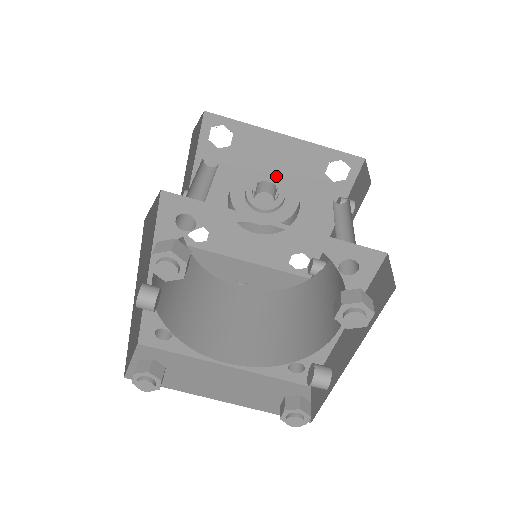
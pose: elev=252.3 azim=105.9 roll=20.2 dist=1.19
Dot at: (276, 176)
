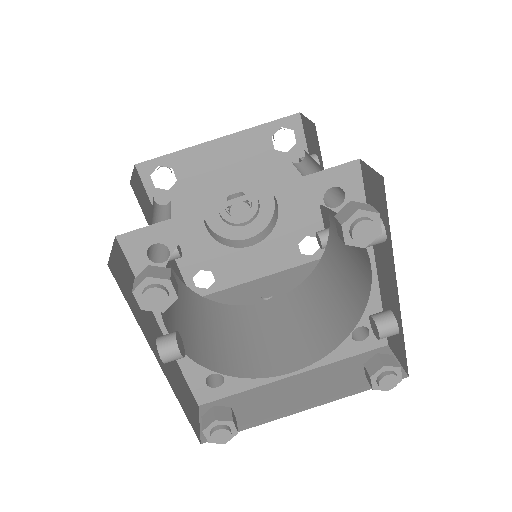
Dot at: (236, 183)
